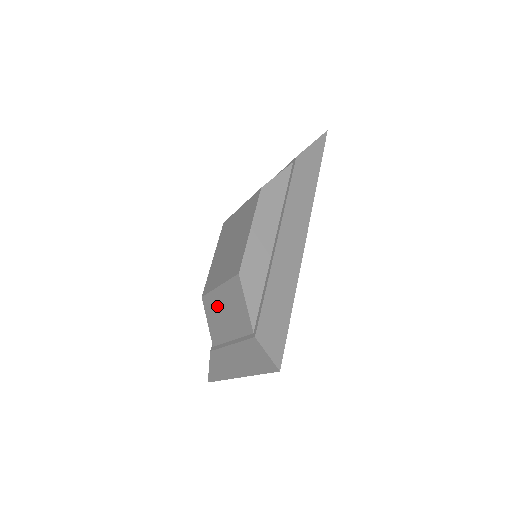
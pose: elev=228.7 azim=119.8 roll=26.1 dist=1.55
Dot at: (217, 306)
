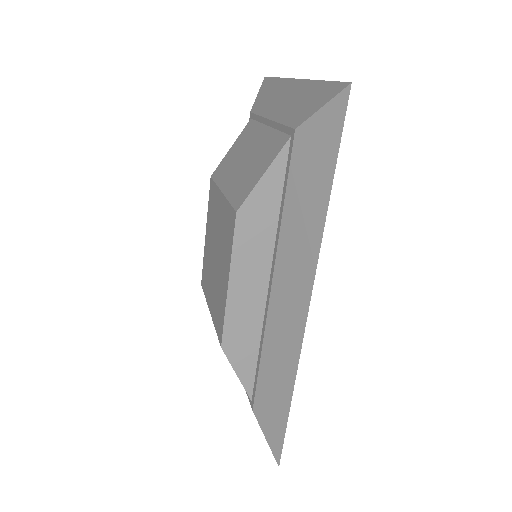
Dot at: occluded
